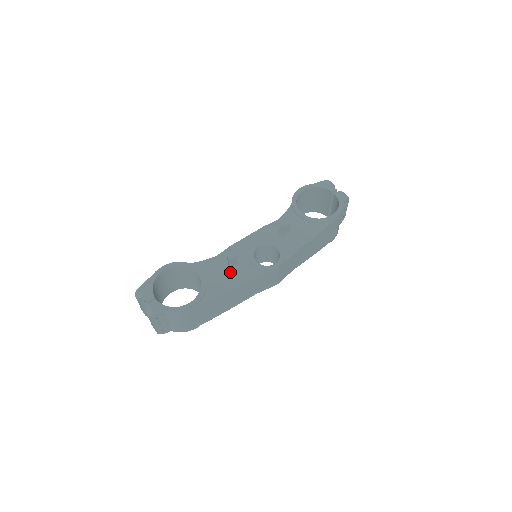
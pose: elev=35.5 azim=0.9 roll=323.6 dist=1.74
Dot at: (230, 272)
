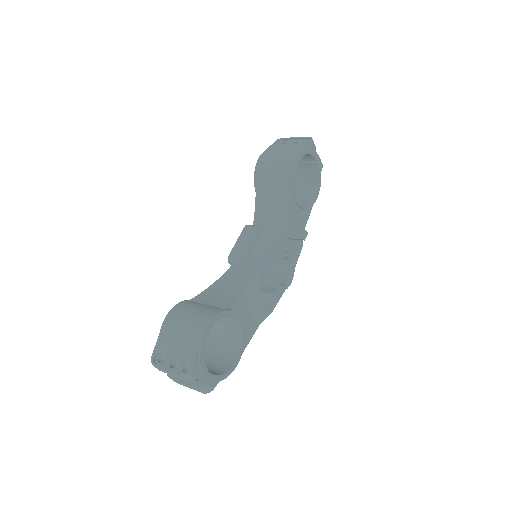
Dot at: (262, 305)
